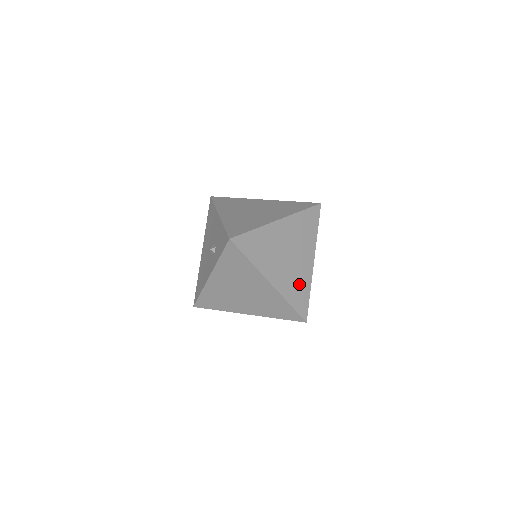
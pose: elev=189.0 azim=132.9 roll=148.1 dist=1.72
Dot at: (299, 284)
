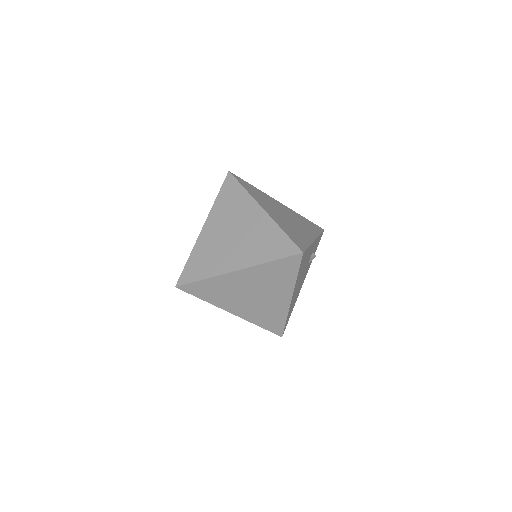
Dot at: (270, 314)
